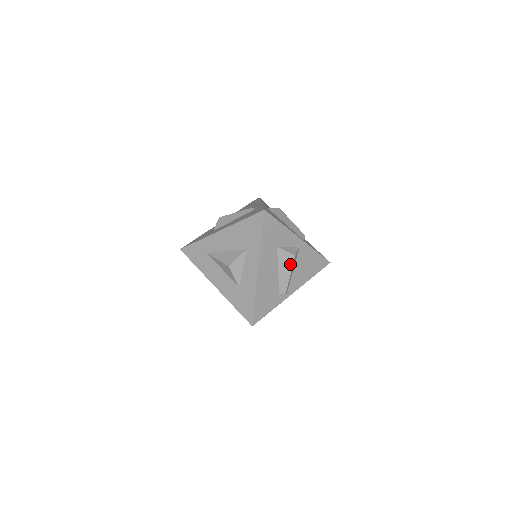
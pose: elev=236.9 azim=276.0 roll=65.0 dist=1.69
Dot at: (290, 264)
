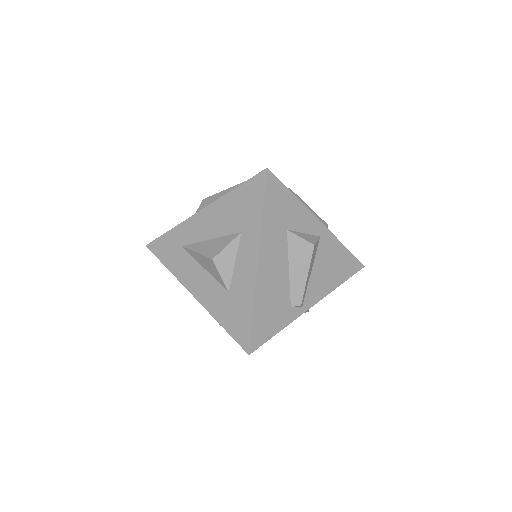
Dot at: (307, 258)
